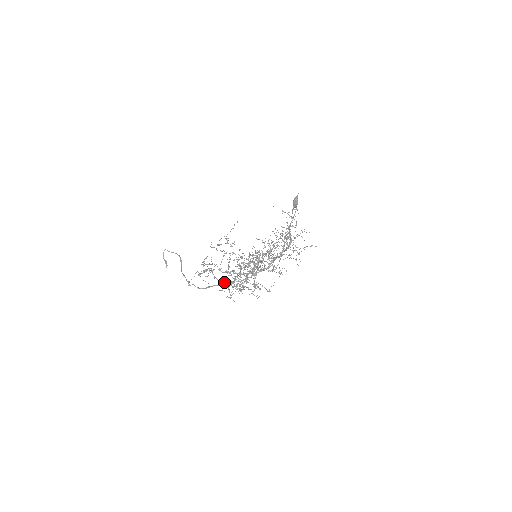
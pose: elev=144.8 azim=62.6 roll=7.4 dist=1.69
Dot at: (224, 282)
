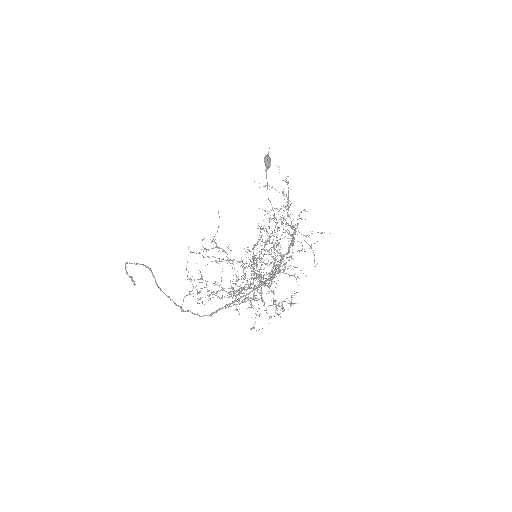
Dot at: occluded
